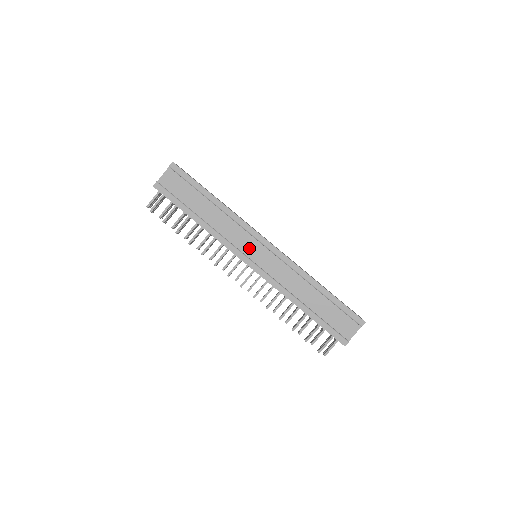
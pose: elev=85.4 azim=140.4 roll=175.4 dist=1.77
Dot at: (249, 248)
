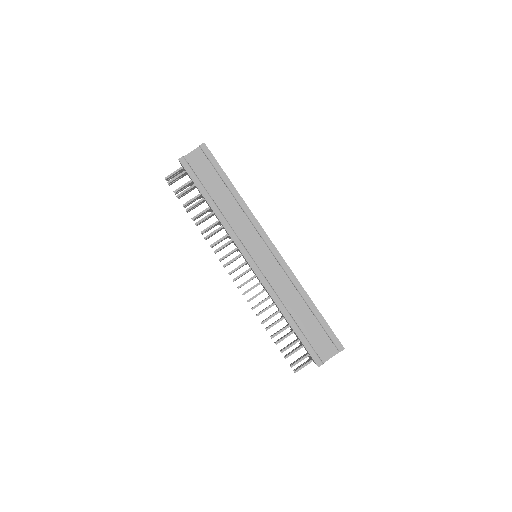
Dot at: (253, 245)
